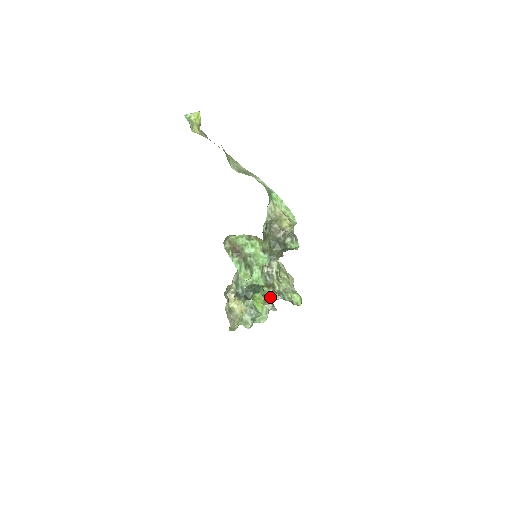
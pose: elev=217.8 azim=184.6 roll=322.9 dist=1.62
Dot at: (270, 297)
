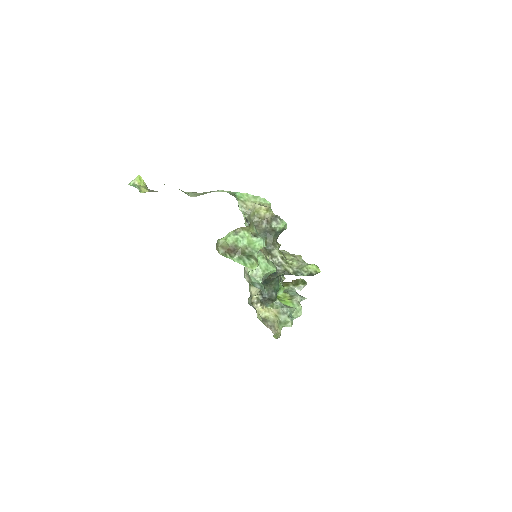
Dot at: (293, 291)
